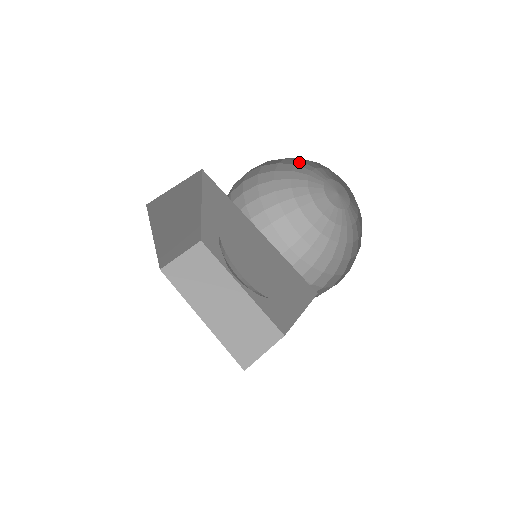
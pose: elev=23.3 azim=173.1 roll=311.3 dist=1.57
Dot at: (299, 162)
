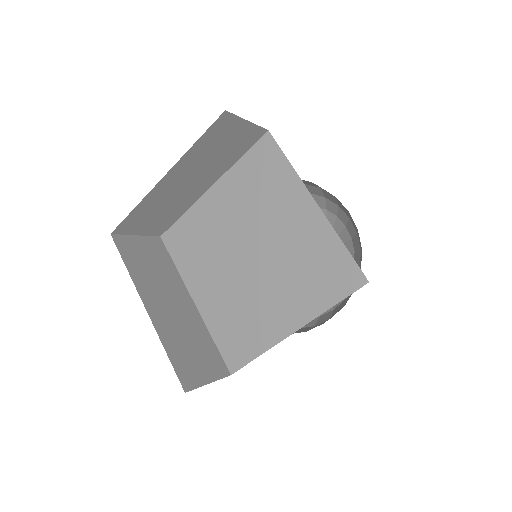
Dot at: occluded
